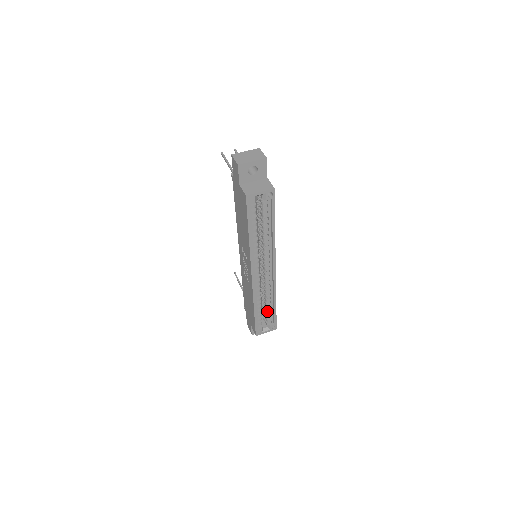
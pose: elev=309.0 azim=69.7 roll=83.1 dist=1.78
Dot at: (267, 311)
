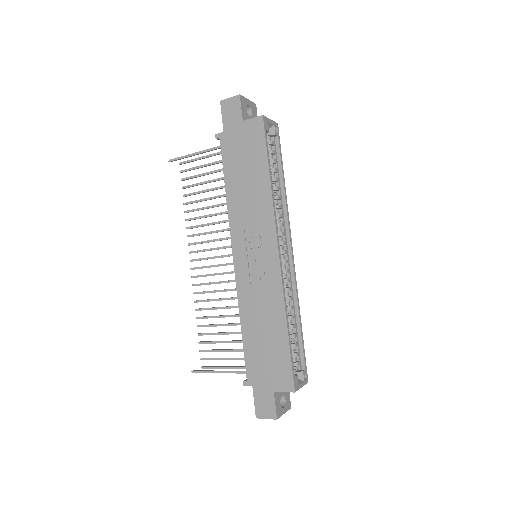
Dot at: (293, 342)
